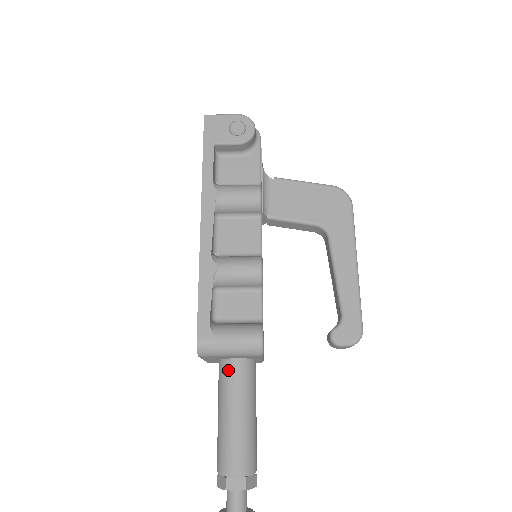
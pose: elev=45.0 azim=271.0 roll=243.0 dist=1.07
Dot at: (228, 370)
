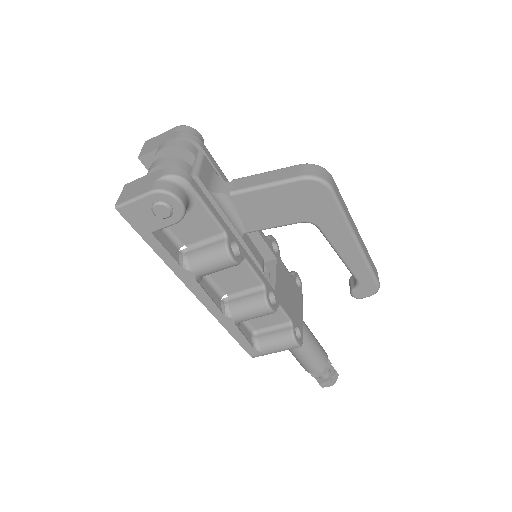
Dot at: occluded
